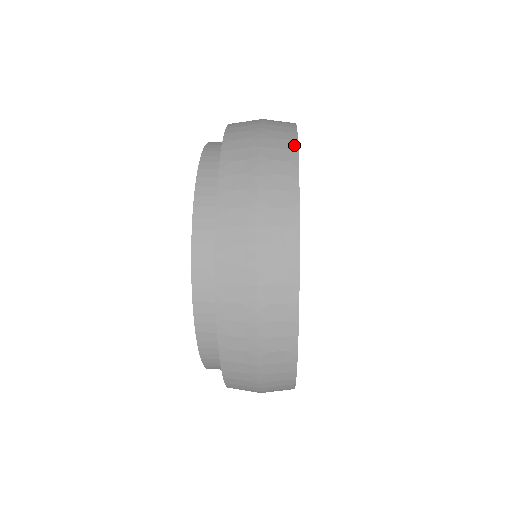
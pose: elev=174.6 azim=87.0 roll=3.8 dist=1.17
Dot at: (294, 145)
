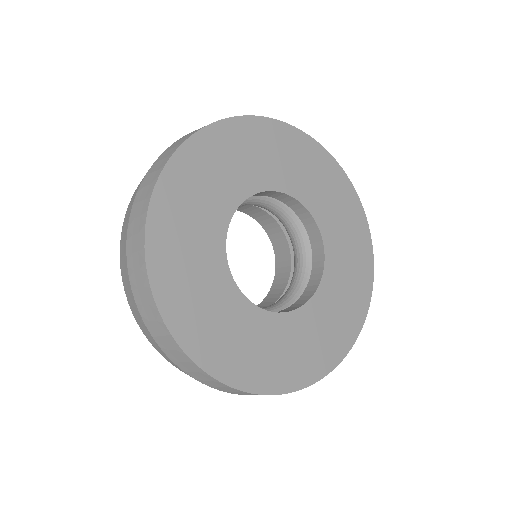
Dot at: (151, 191)
